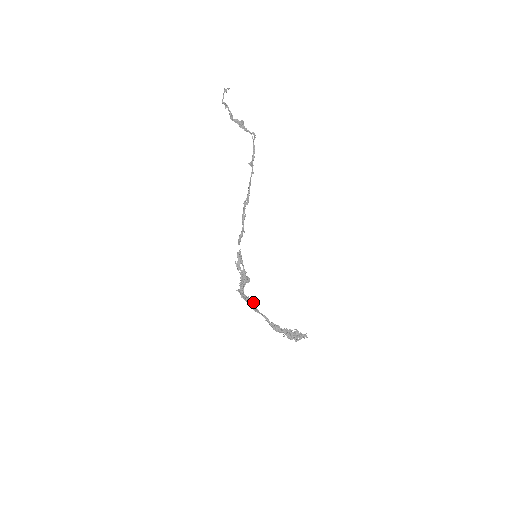
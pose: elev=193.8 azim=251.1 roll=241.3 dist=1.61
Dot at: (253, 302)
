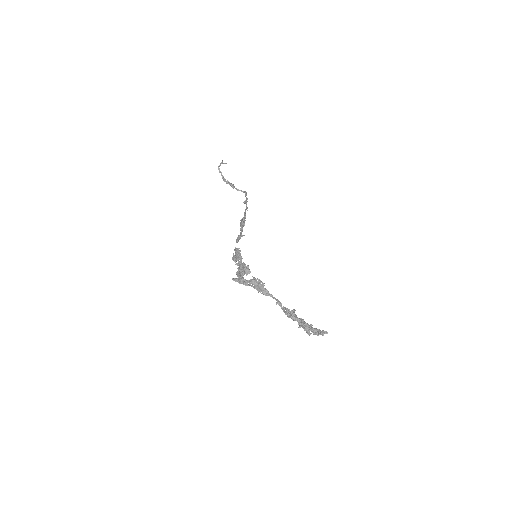
Dot at: occluded
